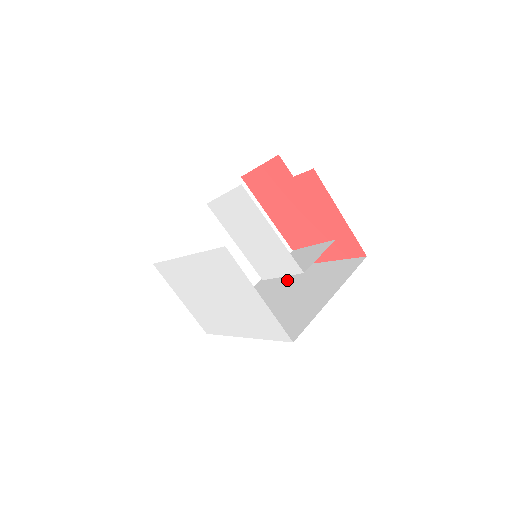
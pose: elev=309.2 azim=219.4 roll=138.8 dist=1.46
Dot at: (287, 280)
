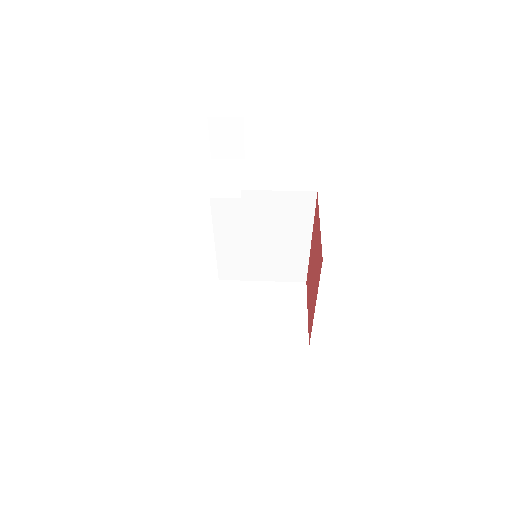
Dot at: occluded
